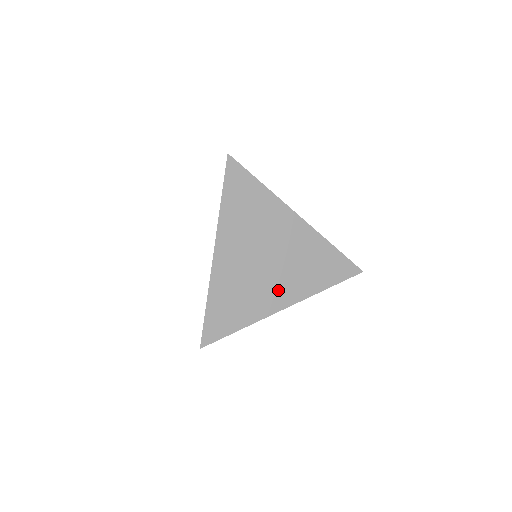
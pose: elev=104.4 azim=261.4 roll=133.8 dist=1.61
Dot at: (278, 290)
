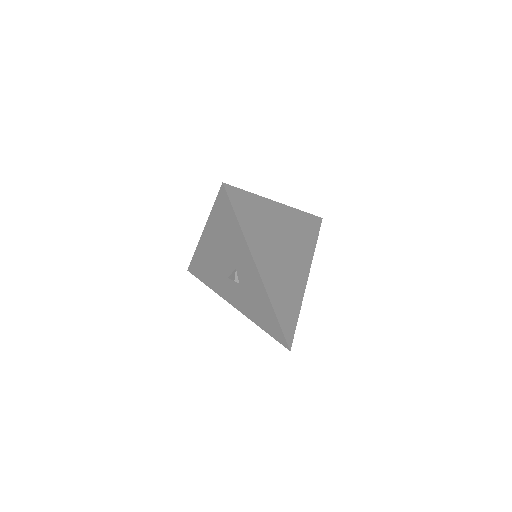
Dot at: (299, 268)
